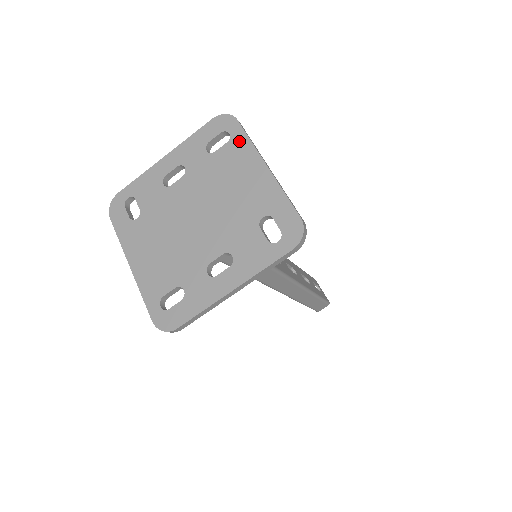
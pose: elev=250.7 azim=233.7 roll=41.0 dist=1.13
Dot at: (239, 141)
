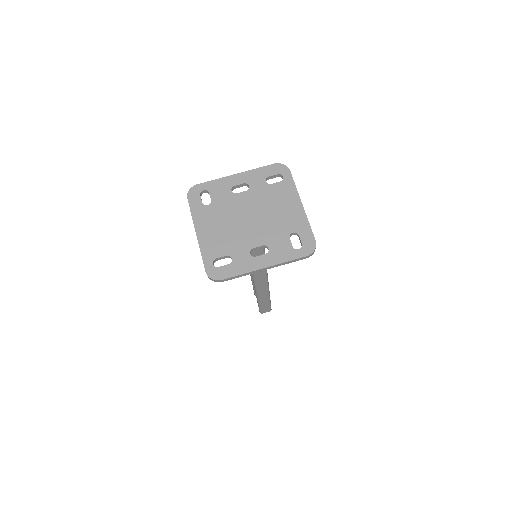
Dot at: (288, 184)
